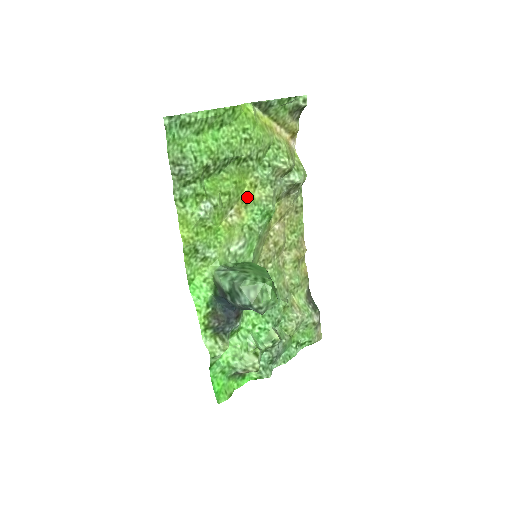
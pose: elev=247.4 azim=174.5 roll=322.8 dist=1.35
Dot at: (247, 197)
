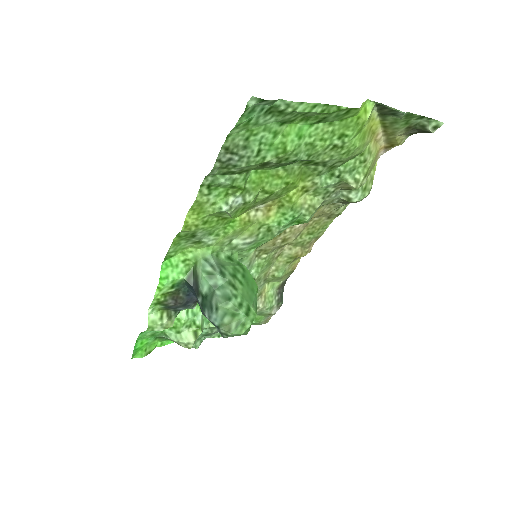
Dot at: (289, 199)
